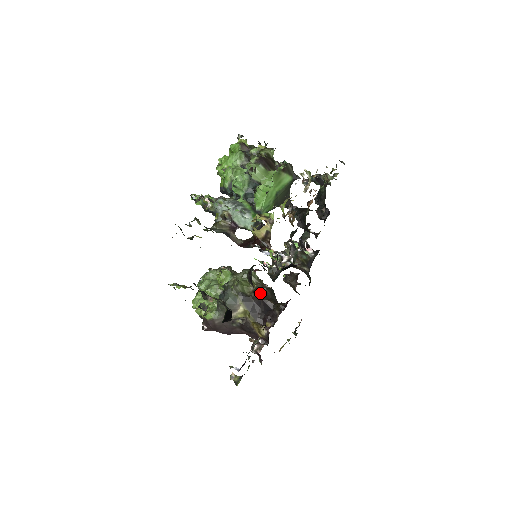
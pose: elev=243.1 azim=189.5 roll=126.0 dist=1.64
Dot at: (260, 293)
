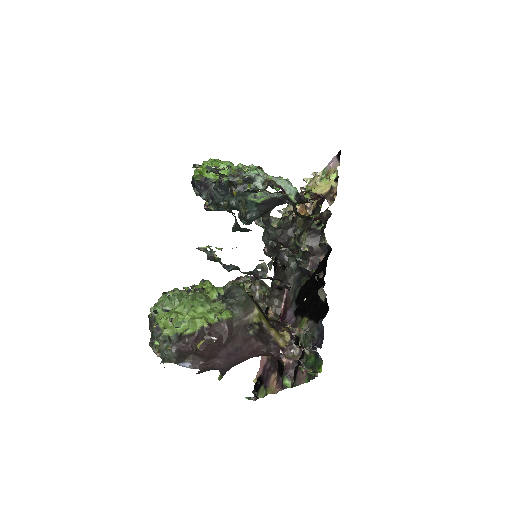
Dot at: occluded
